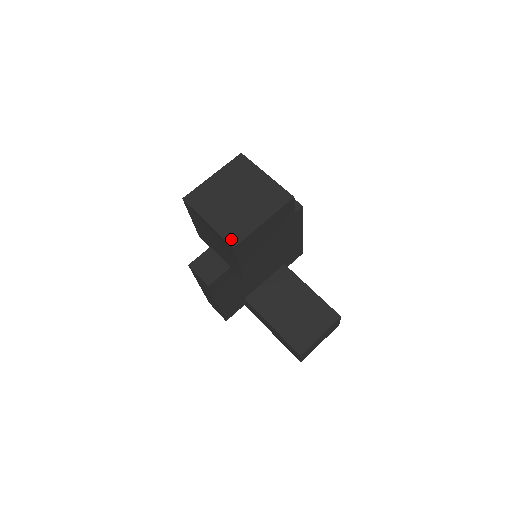
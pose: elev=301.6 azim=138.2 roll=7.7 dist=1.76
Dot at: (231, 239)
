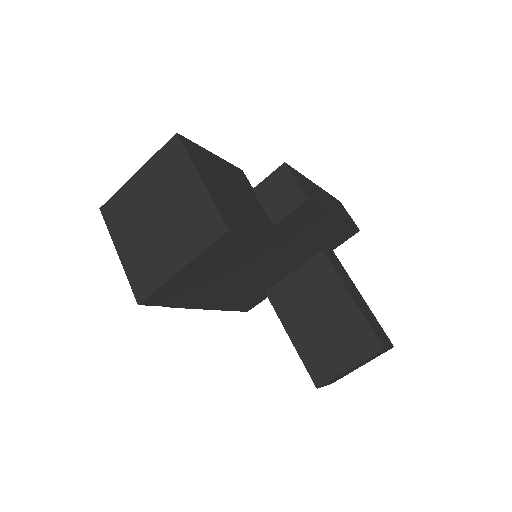
Dot at: (138, 289)
